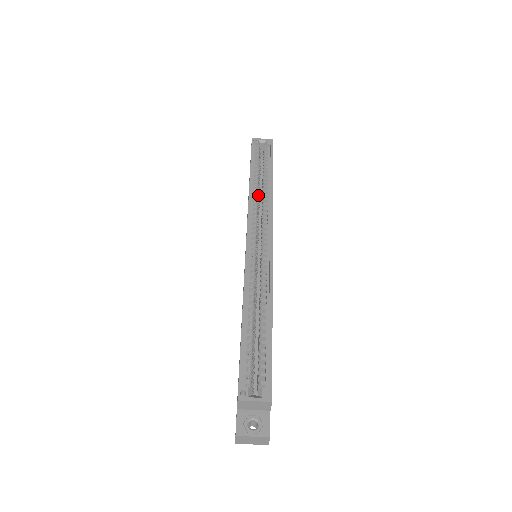
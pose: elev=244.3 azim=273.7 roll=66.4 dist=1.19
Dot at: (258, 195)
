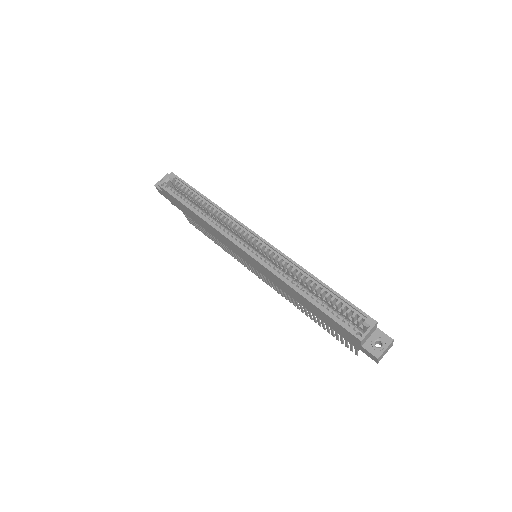
Dot at: (212, 218)
